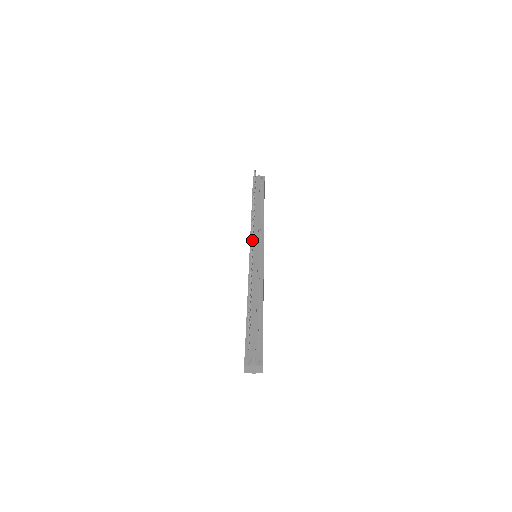
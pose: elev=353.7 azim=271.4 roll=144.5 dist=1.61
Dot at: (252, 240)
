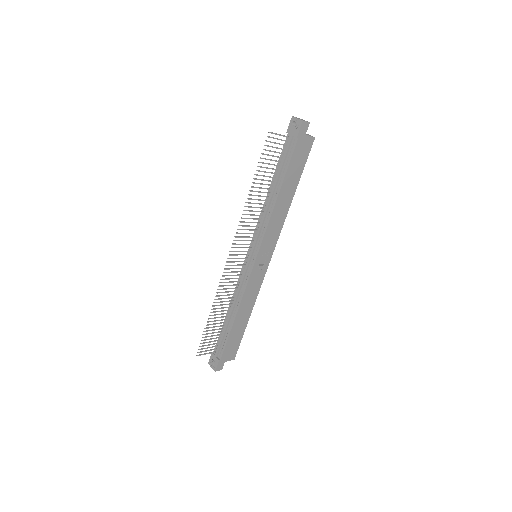
Dot at: occluded
